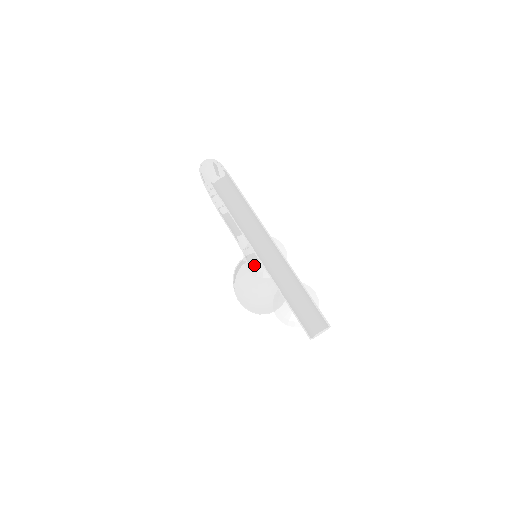
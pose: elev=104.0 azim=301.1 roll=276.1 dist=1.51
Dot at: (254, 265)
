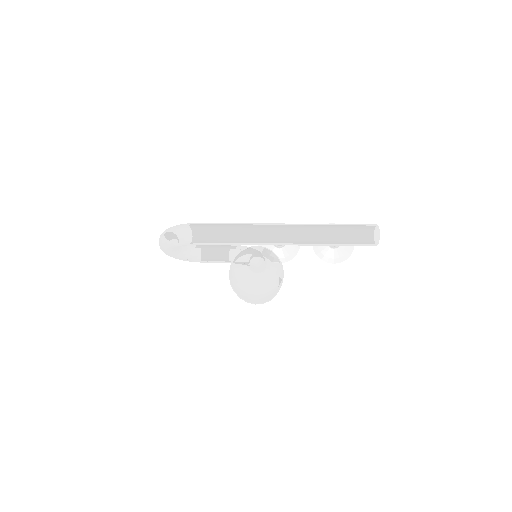
Dot at: (282, 255)
